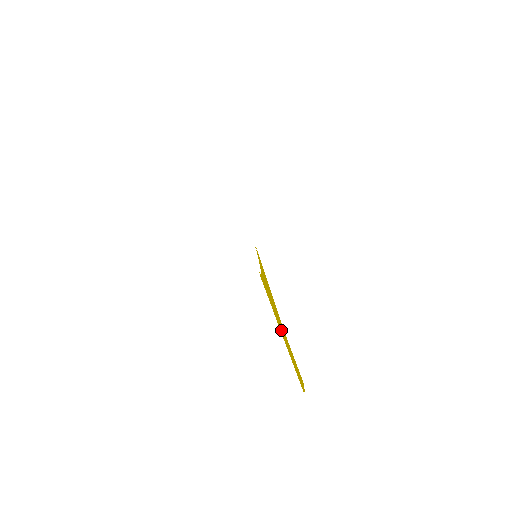
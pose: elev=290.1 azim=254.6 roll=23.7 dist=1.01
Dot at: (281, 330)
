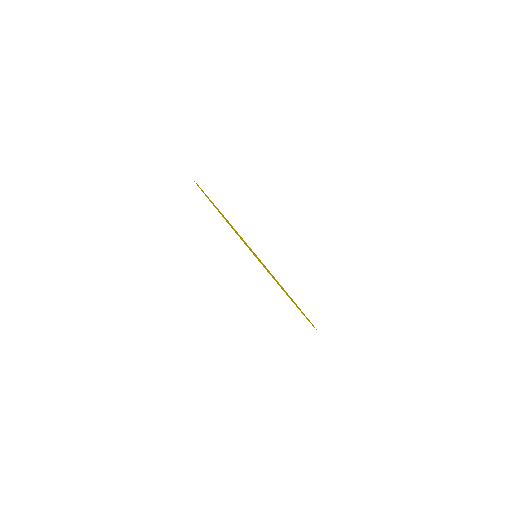
Dot at: occluded
